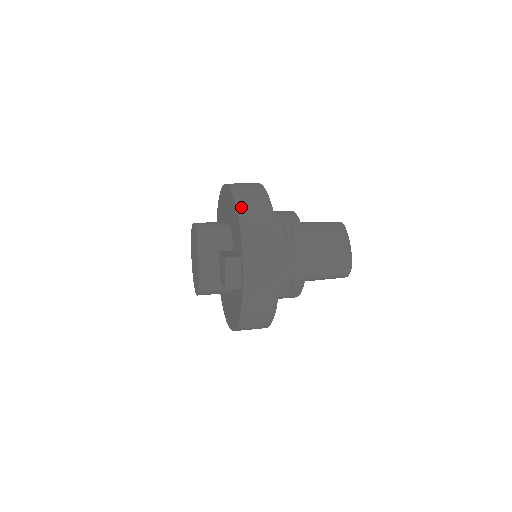
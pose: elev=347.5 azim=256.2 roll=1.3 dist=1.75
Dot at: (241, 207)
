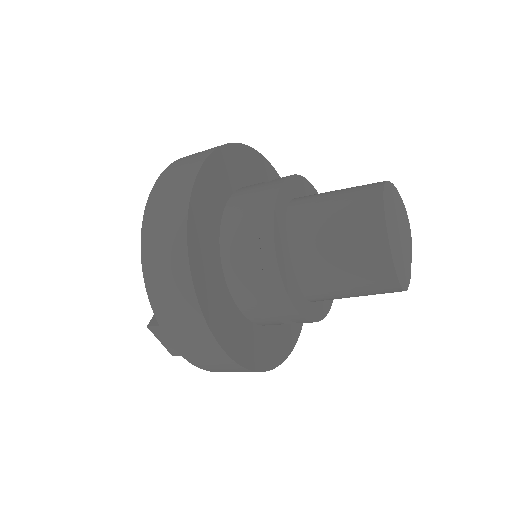
Dot at: (146, 250)
